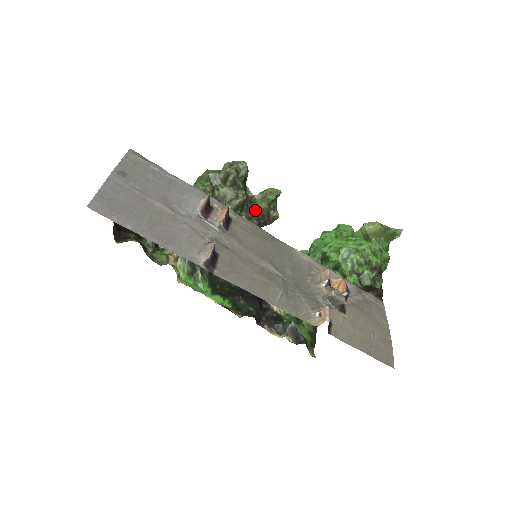
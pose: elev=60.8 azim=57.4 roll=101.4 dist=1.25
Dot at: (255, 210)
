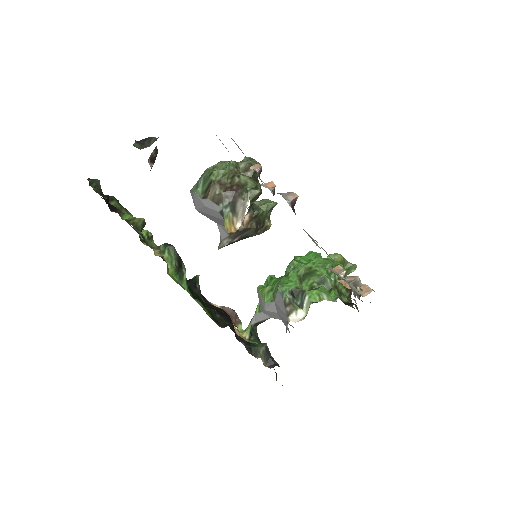
Dot at: (259, 211)
